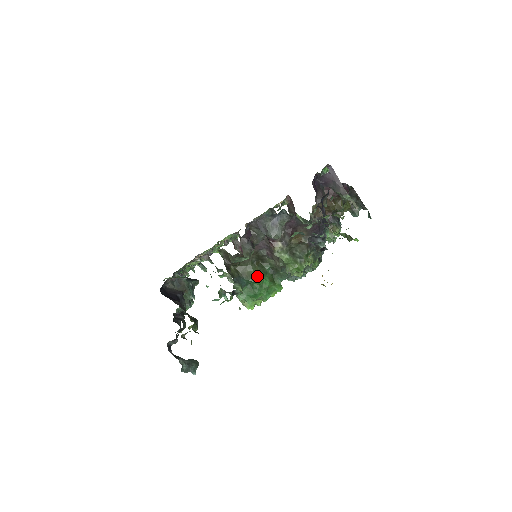
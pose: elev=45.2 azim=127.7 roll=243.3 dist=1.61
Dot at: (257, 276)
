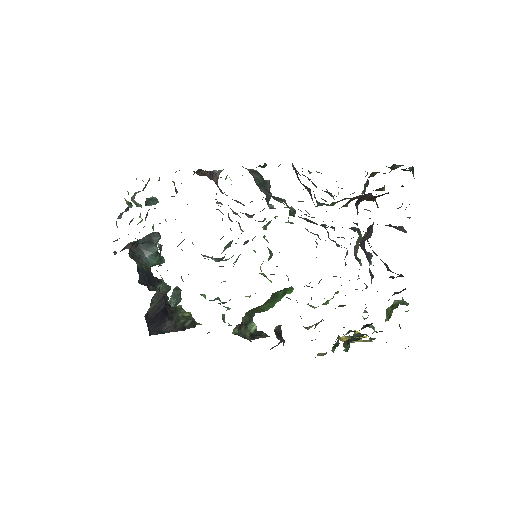
Dot at: (270, 307)
